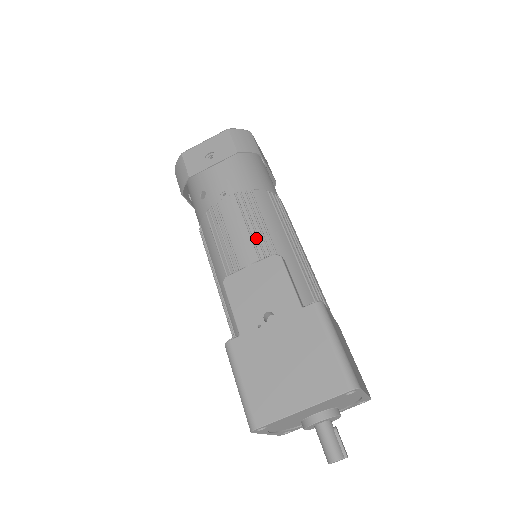
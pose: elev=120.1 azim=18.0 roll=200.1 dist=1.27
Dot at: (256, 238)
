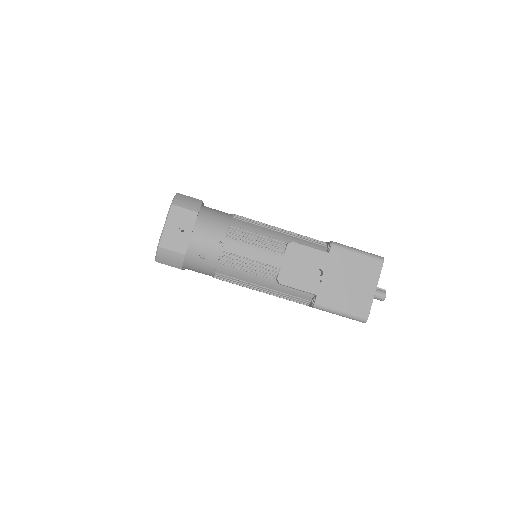
Dot at: (268, 246)
